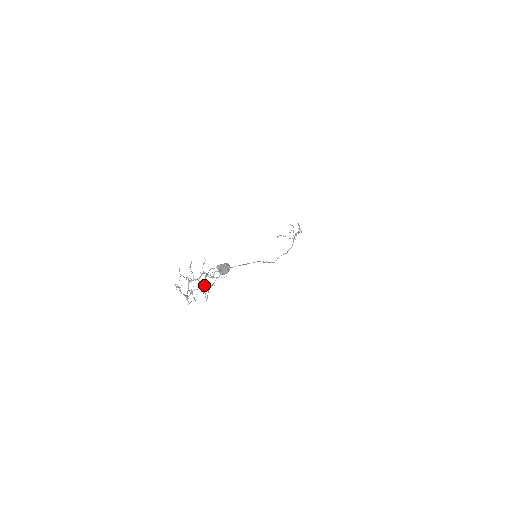
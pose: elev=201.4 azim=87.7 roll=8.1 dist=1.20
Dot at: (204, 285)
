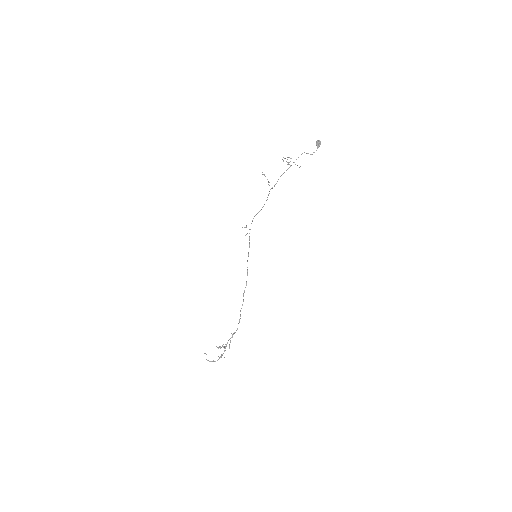
Dot at: occluded
